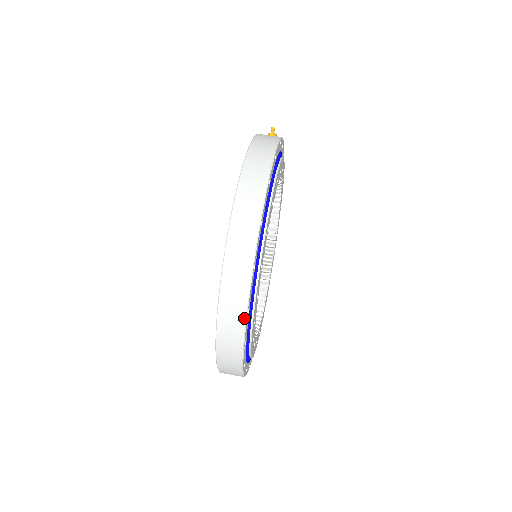
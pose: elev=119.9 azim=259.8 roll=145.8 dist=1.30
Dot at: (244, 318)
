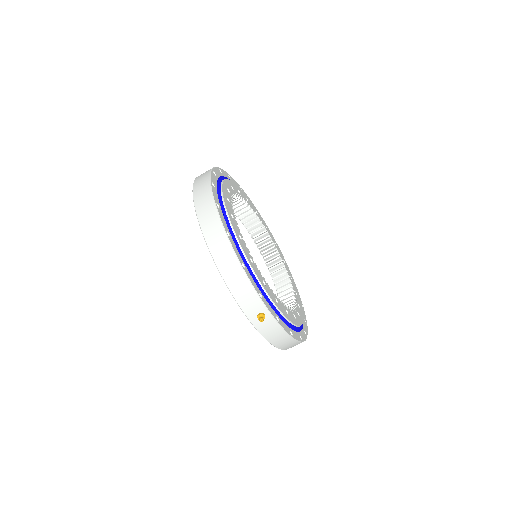
Dot at: occluded
